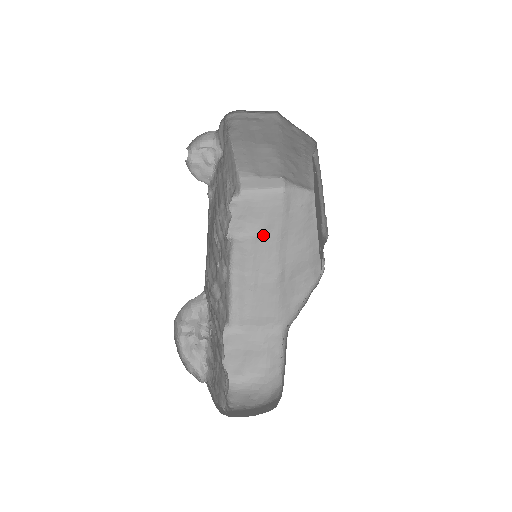
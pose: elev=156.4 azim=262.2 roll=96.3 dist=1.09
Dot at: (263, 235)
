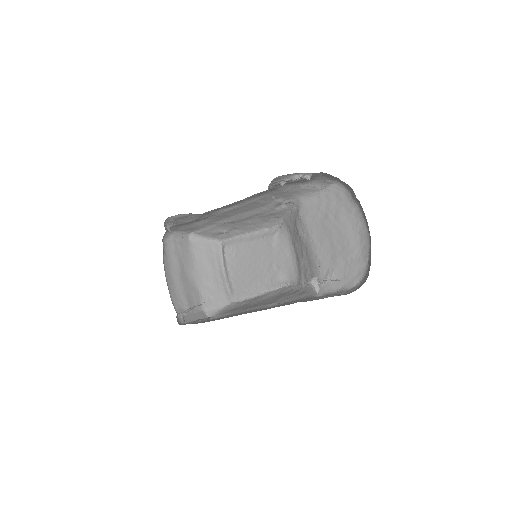
Dot at: occluded
